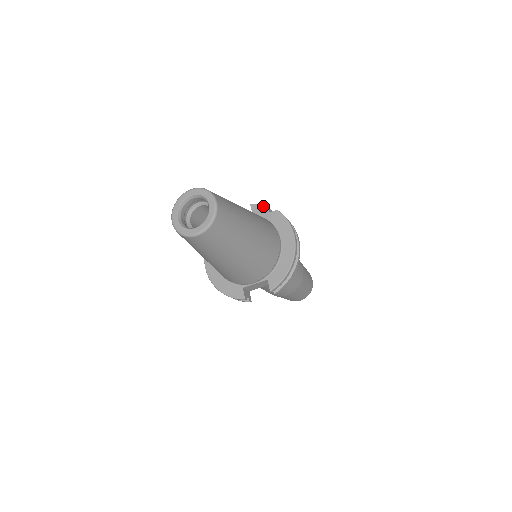
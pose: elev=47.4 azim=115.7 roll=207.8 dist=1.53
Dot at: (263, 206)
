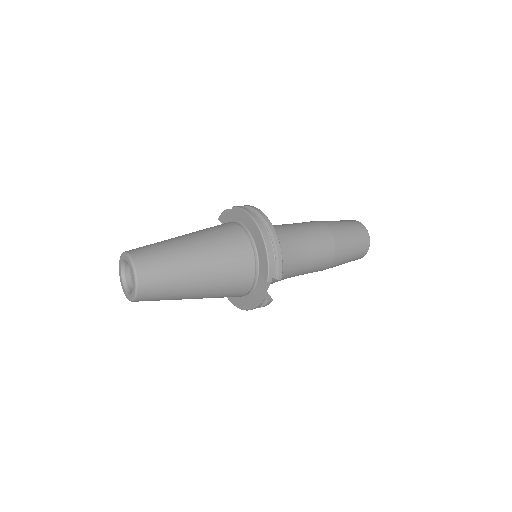
Dot at: (224, 212)
